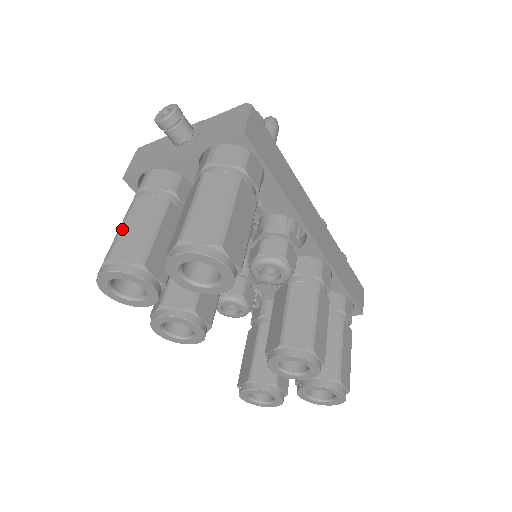
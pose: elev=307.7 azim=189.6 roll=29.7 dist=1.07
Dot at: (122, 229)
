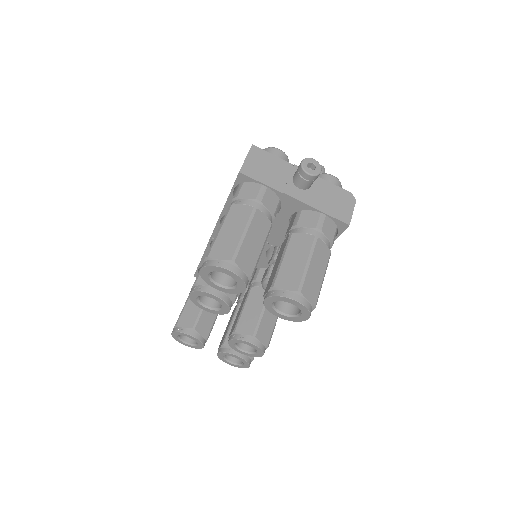
Dot at: (245, 237)
